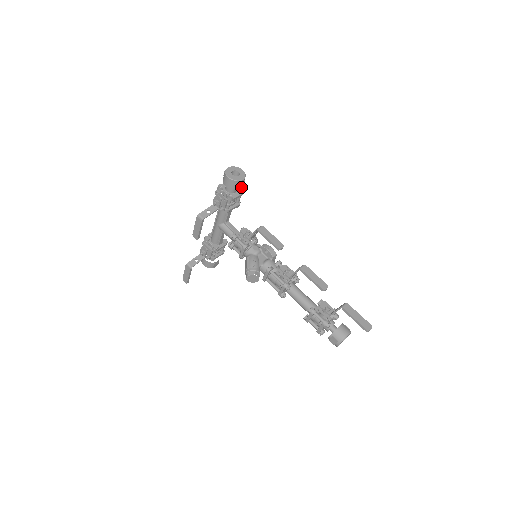
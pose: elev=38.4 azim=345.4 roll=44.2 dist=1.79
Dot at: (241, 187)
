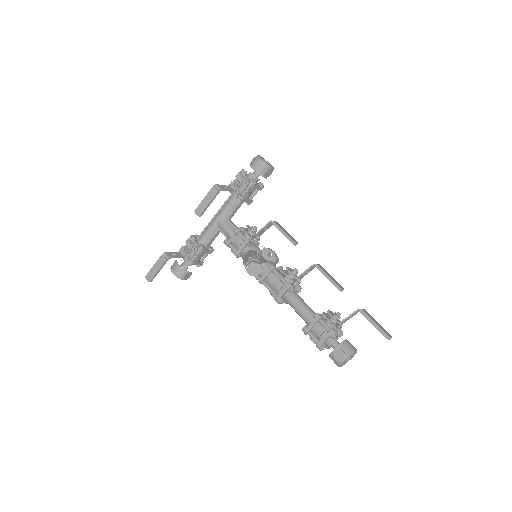
Dot at: (266, 177)
